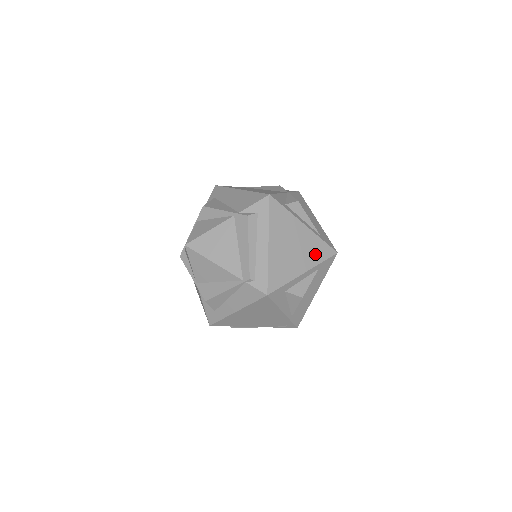
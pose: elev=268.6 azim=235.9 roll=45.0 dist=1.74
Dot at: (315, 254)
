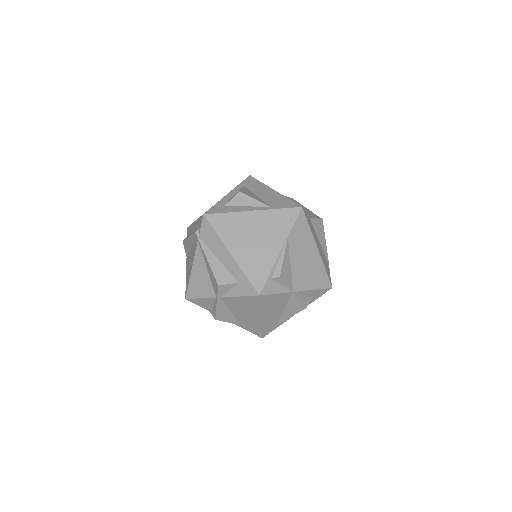
Dot at: occluded
